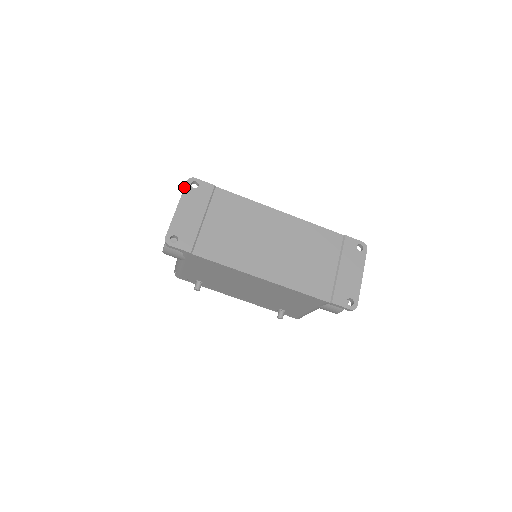
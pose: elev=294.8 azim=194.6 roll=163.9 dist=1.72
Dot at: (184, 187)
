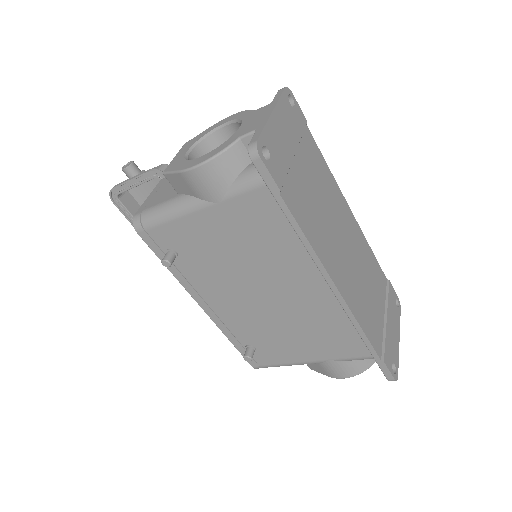
Dot at: (282, 92)
